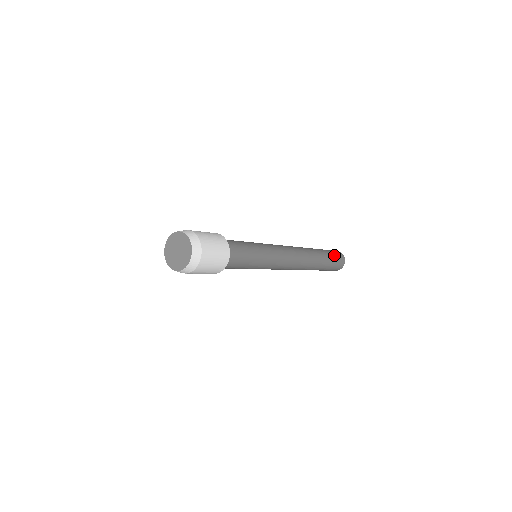
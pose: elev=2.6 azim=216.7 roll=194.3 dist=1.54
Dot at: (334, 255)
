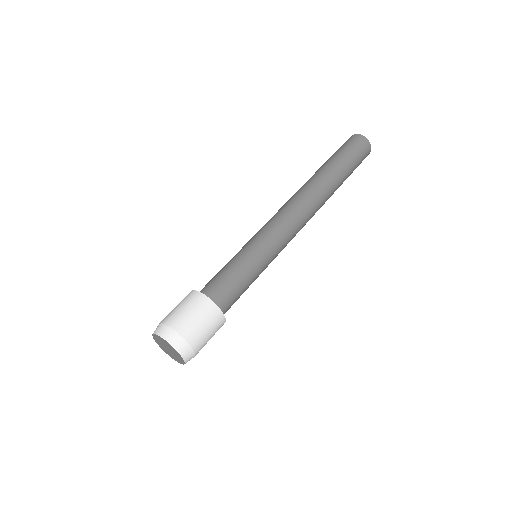
Dot at: (354, 155)
